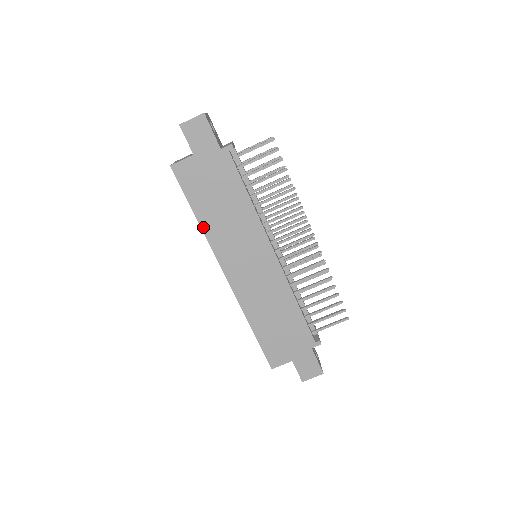
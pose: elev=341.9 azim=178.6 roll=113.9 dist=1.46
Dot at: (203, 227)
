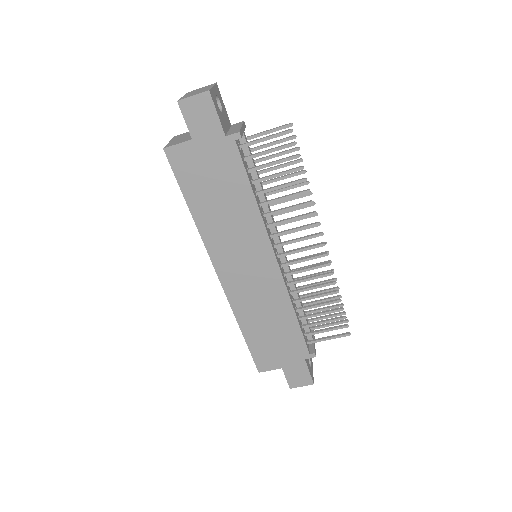
Dot at: (197, 222)
